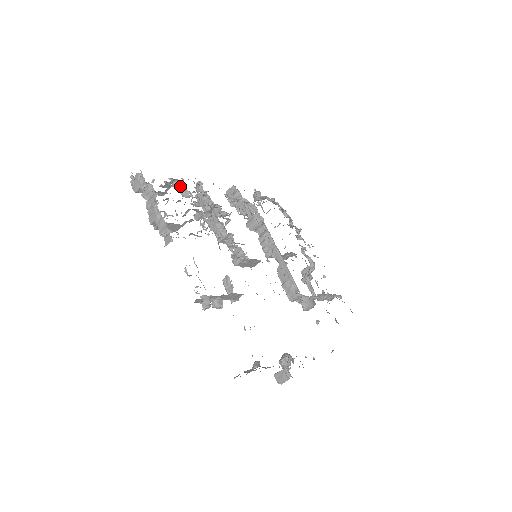
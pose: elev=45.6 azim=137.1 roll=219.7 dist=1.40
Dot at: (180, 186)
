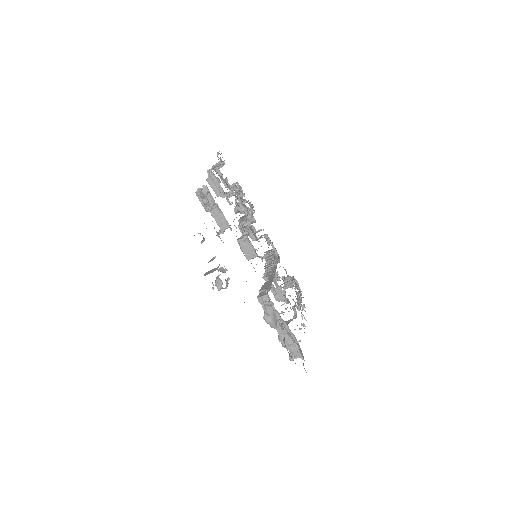
Dot at: (240, 190)
